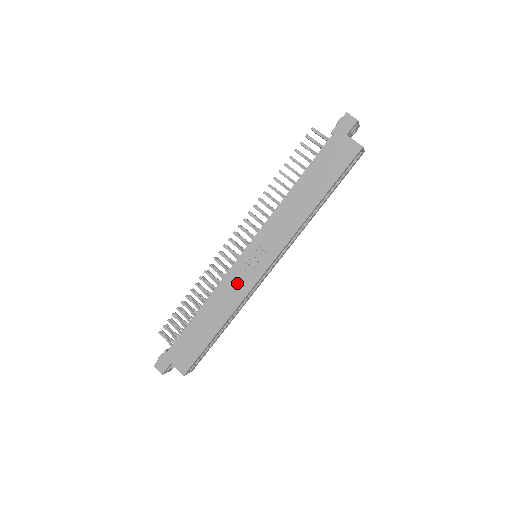
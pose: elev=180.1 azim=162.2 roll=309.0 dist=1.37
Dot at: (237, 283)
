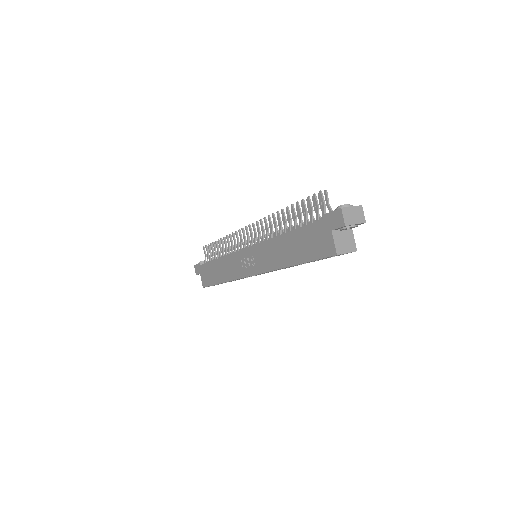
Dot at: (236, 265)
